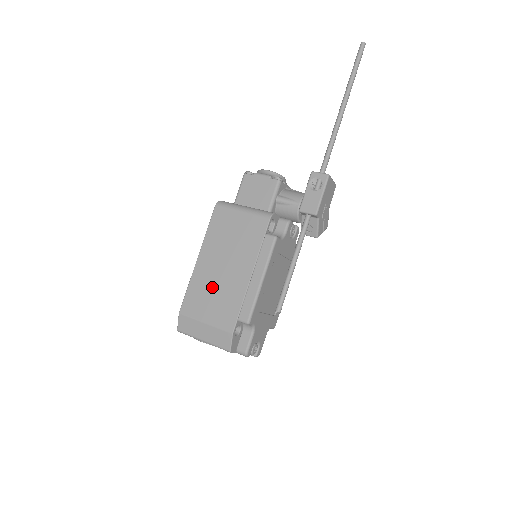
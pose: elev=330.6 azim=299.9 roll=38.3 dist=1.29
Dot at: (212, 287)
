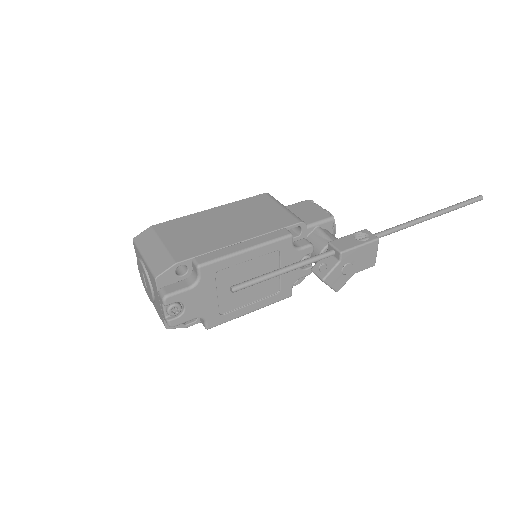
Dot at: (200, 228)
